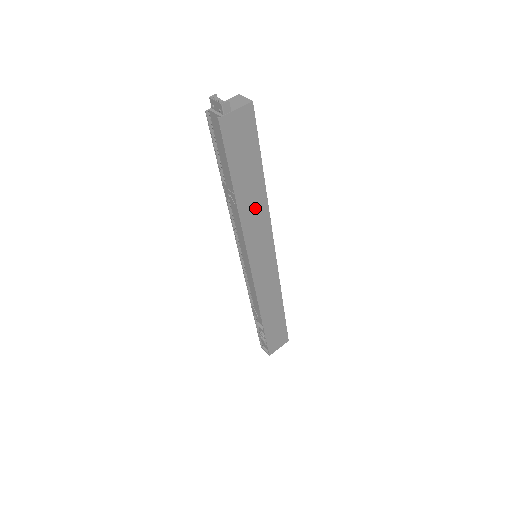
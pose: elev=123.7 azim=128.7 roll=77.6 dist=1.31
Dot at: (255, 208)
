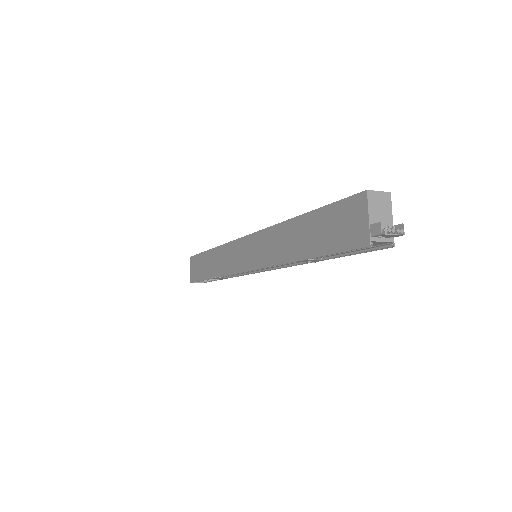
Dot at: occluded
